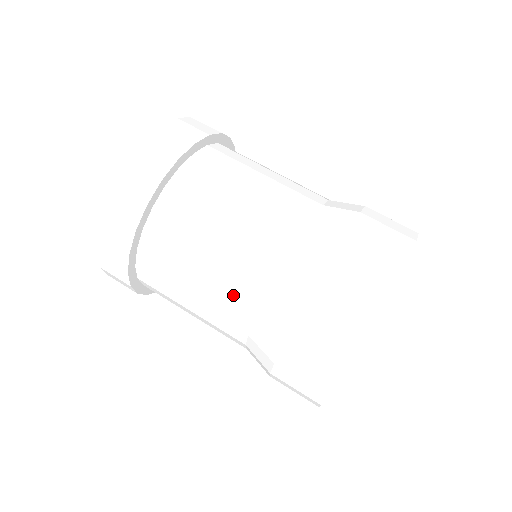
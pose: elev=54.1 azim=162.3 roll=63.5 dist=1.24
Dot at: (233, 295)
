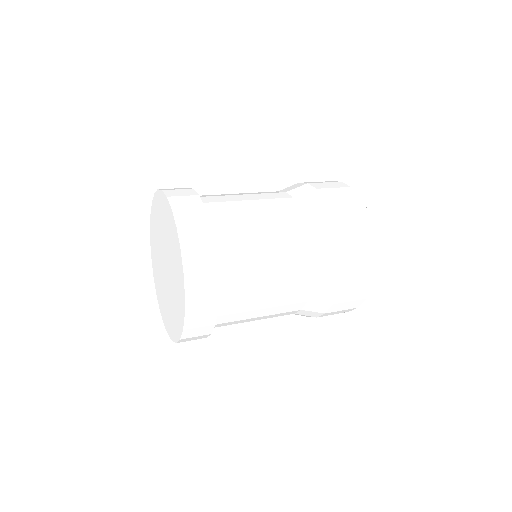
Dot at: (286, 309)
